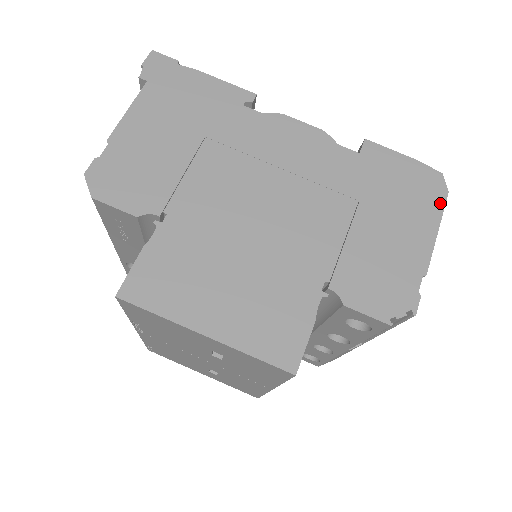
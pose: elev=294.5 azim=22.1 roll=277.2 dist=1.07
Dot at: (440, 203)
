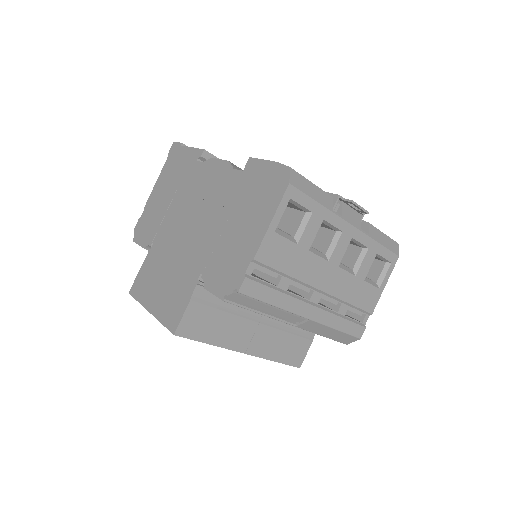
Dot at: (280, 195)
